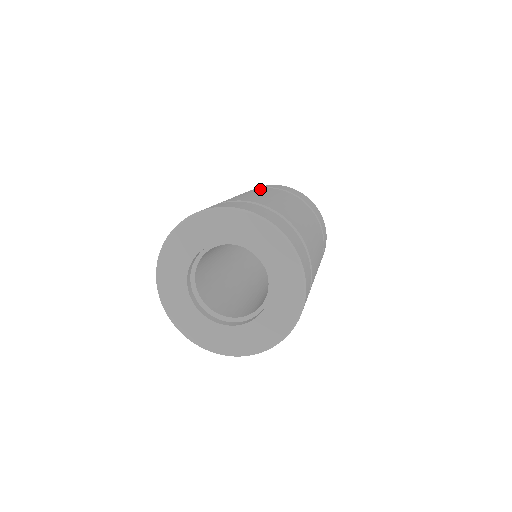
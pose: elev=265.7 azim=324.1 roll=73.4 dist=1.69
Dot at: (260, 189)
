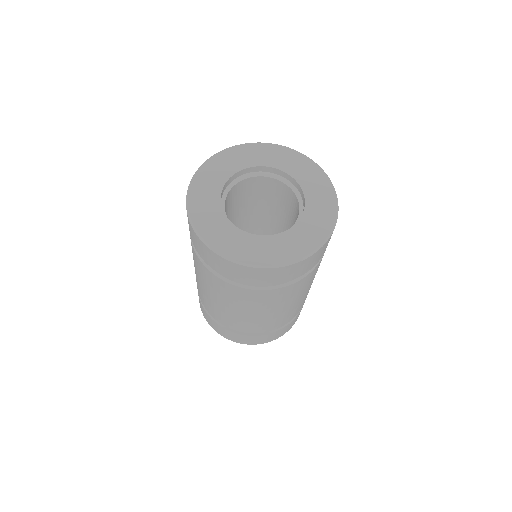
Dot at: occluded
